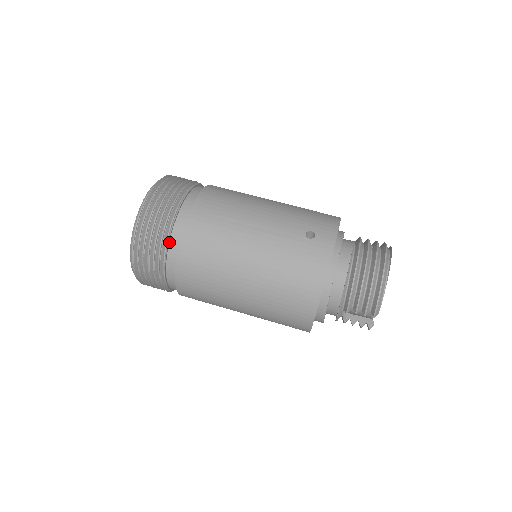
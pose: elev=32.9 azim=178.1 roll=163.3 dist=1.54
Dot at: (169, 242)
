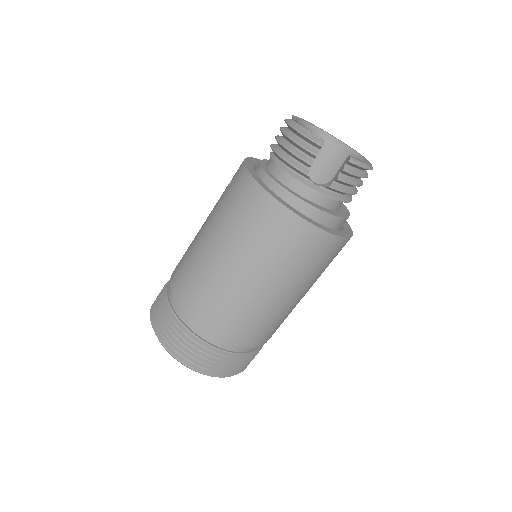
Dot at: (174, 311)
